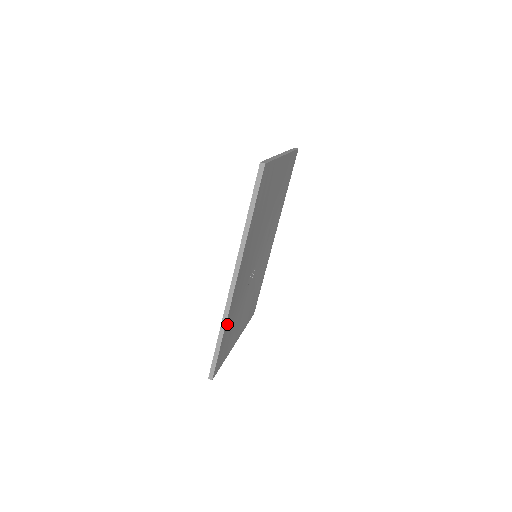
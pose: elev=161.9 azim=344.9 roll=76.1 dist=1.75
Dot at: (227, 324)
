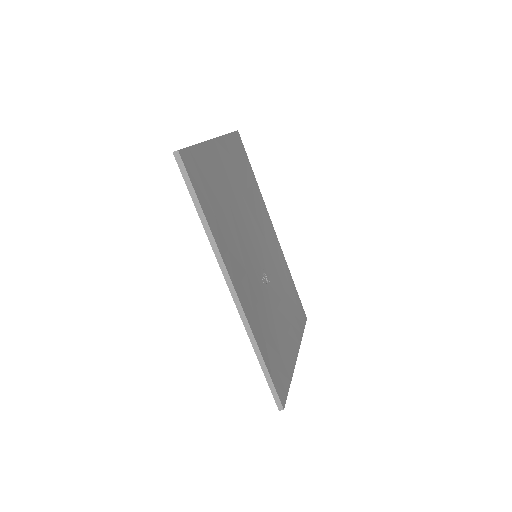
Dot at: (259, 341)
